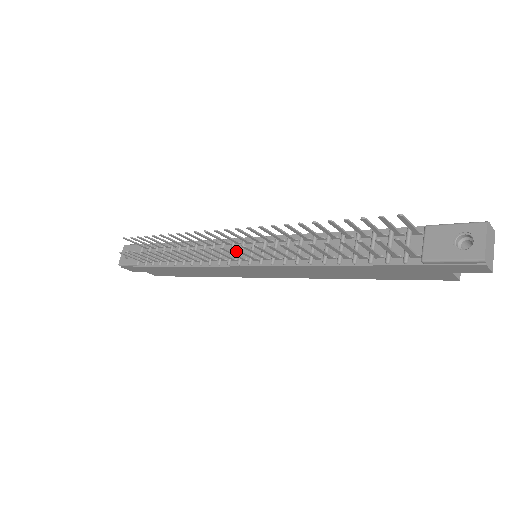
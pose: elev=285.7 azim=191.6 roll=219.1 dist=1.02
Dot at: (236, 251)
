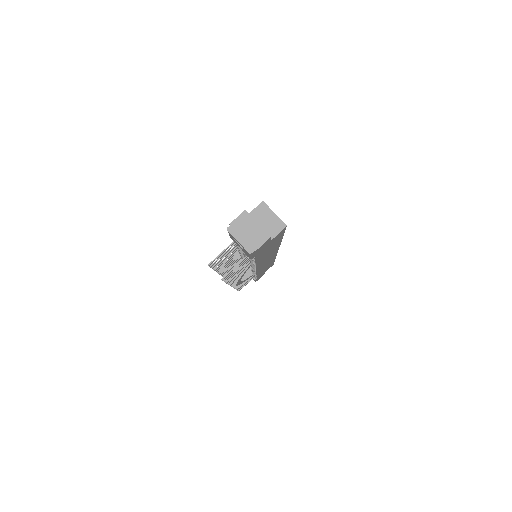
Dot at: occluded
